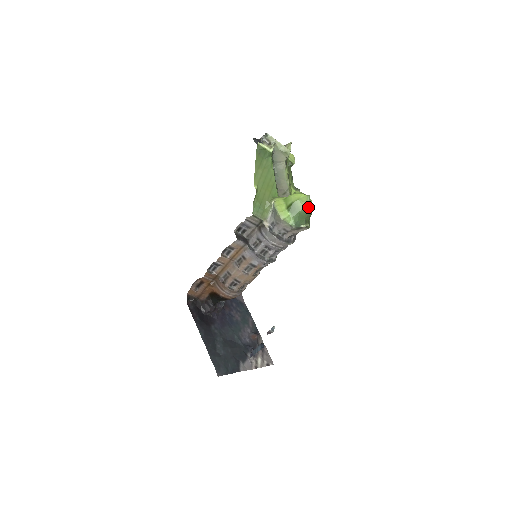
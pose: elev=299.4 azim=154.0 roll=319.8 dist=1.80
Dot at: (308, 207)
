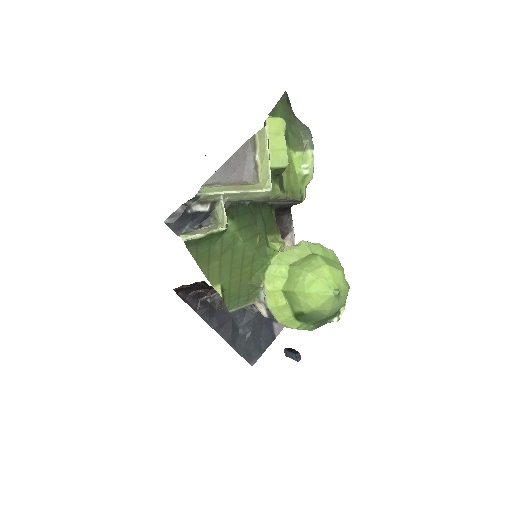
Dot at: (338, 309)
